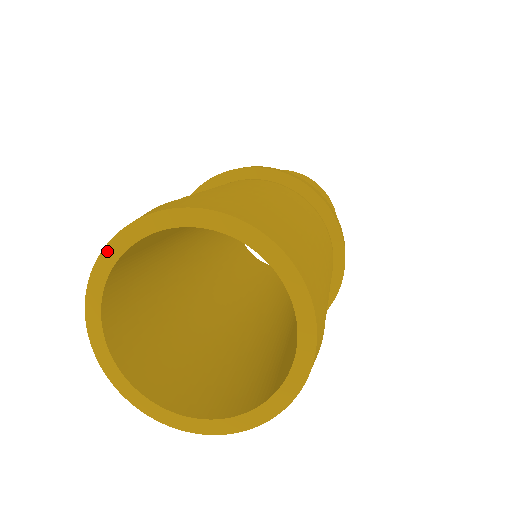
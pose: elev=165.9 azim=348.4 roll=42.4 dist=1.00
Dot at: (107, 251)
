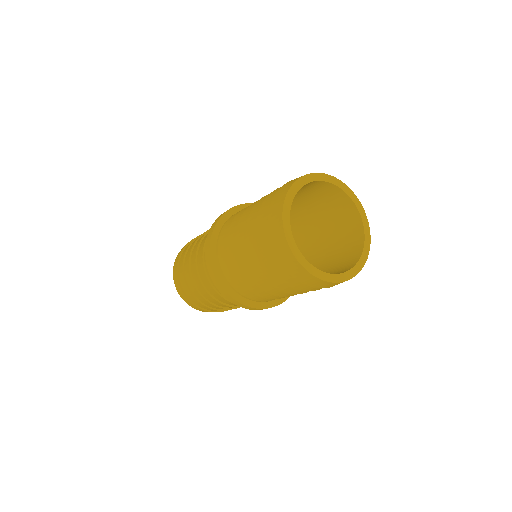
Dot at: (300, 180)
